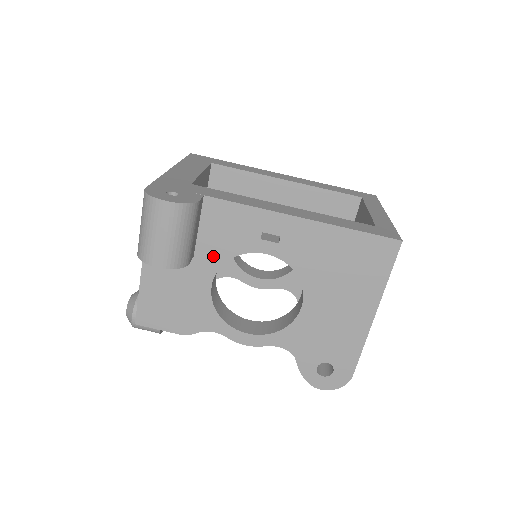
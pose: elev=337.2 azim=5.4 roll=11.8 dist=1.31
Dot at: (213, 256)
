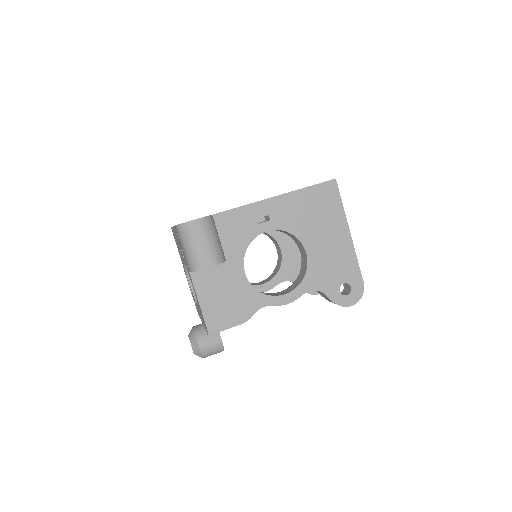
Dot at: (236, 252)
